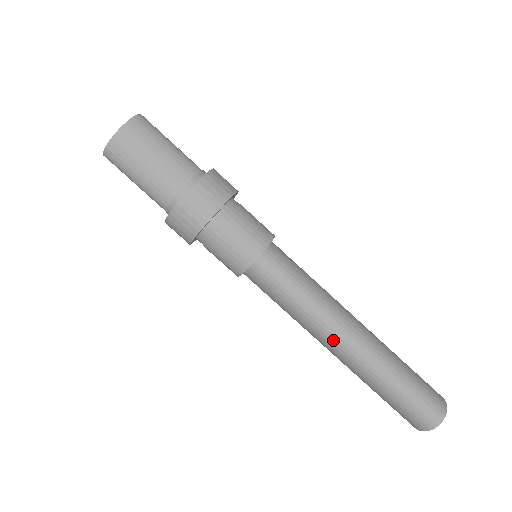
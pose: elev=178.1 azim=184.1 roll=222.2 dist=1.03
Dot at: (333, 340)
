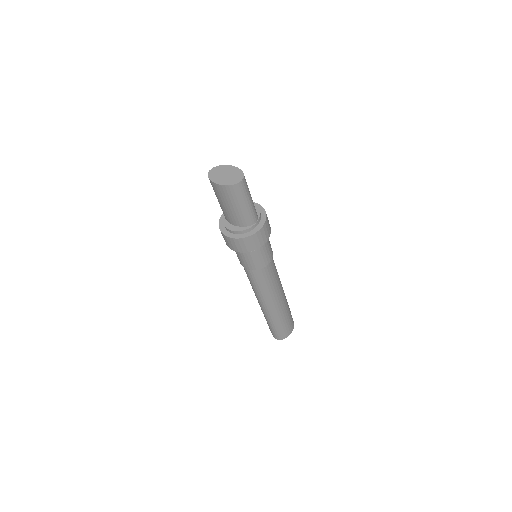
Dot at: occluded
